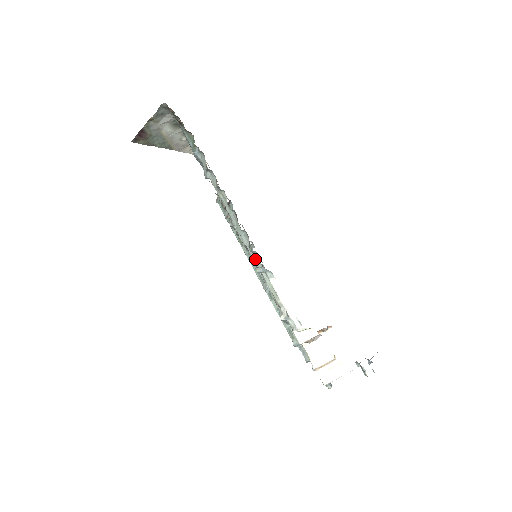
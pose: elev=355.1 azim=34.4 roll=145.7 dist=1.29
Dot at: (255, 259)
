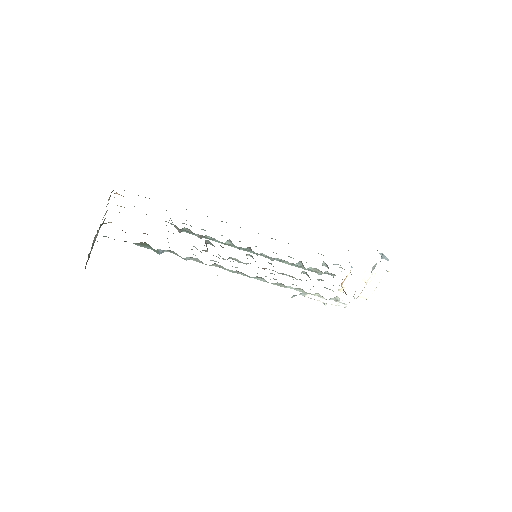
Dot at: (278, 285)
